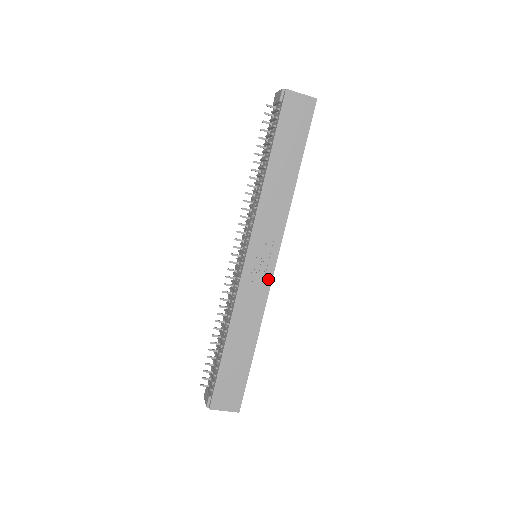
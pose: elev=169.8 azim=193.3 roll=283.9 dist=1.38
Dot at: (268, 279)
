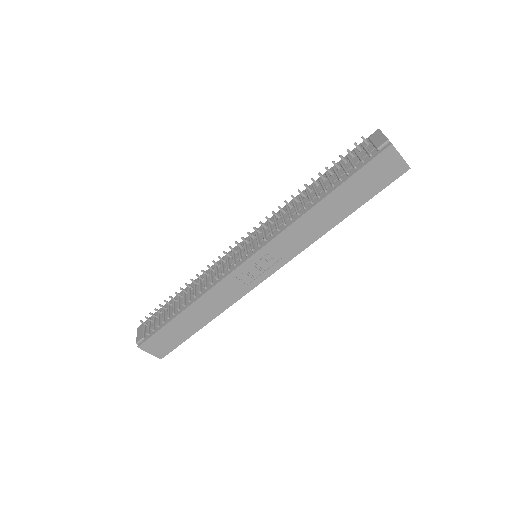
Dot at: (254, 284)
